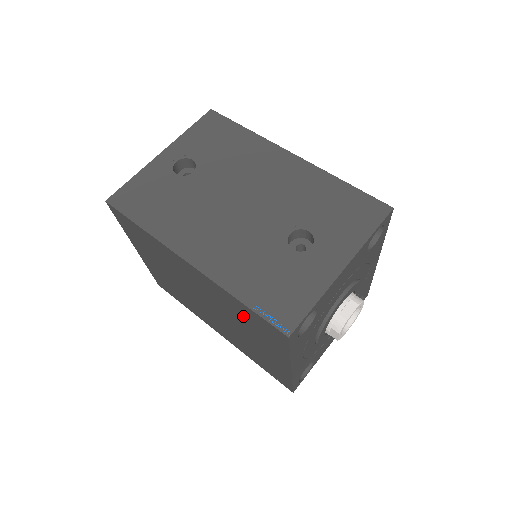
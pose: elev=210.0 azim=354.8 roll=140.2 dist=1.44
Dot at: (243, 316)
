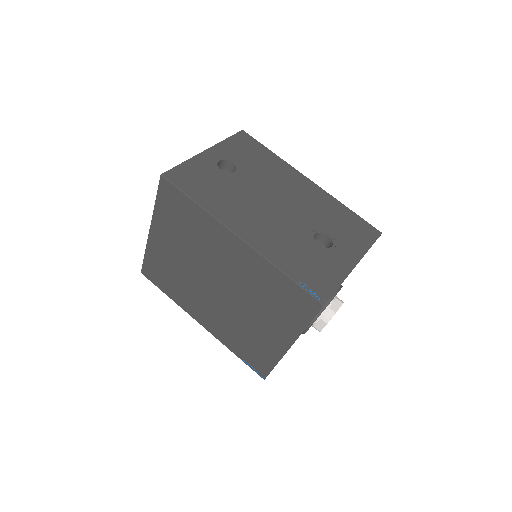
Dot at: (272, 291)
